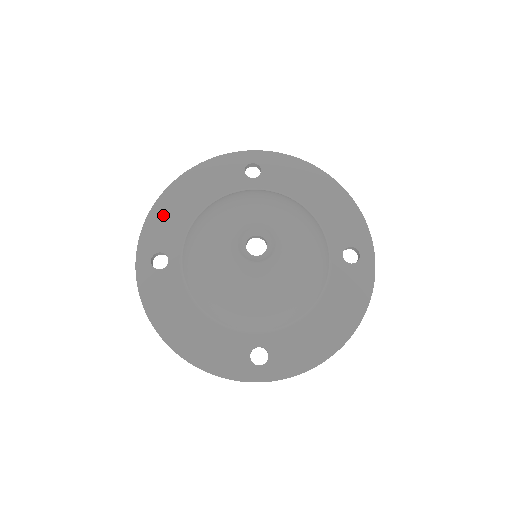
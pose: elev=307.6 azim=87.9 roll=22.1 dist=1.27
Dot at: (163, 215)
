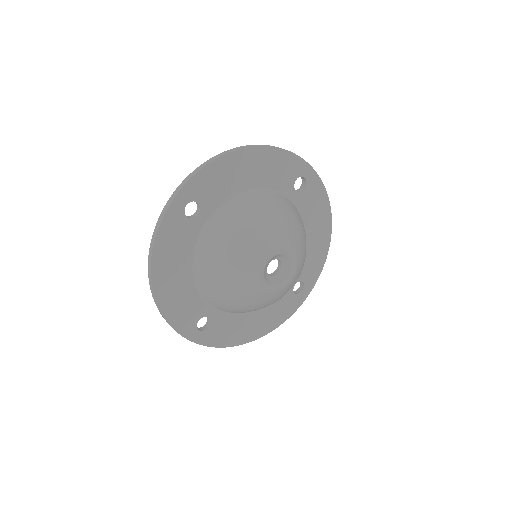
Dot at: (173, 306)
